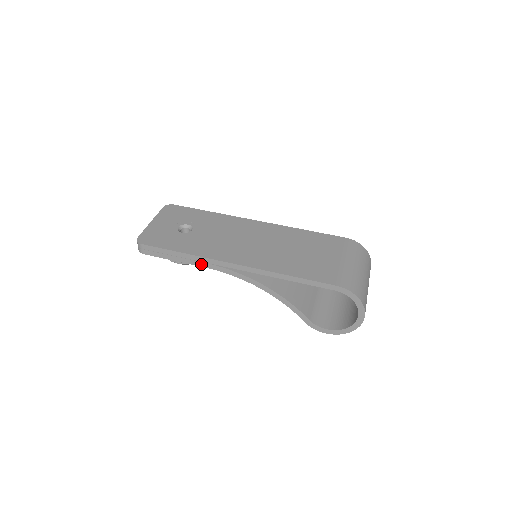
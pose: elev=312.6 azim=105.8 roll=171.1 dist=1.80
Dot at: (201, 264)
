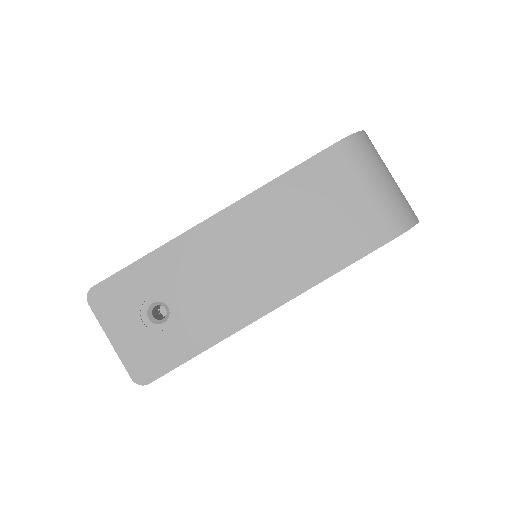
Dot at: occluded
